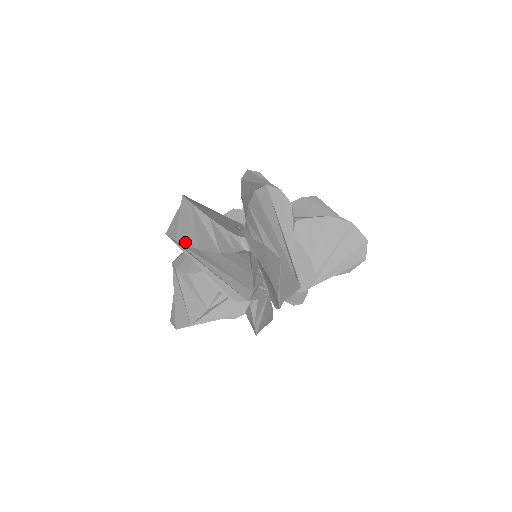
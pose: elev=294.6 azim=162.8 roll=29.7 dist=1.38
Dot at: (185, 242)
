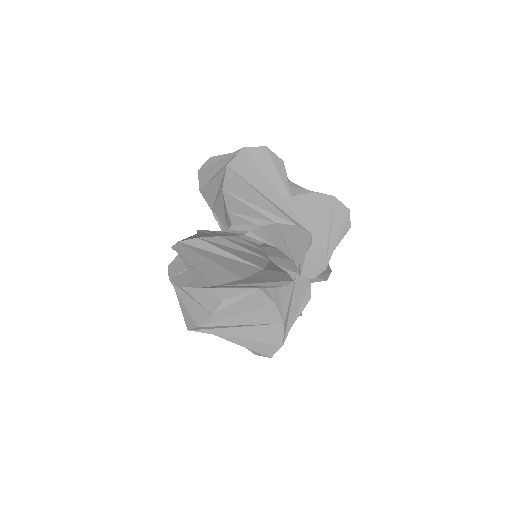
Dot at: (271, 153)
